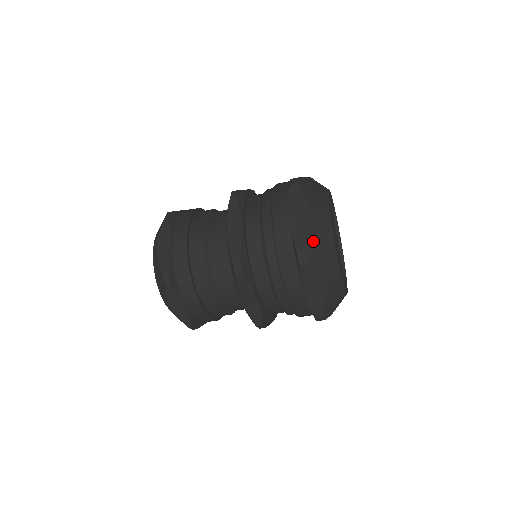
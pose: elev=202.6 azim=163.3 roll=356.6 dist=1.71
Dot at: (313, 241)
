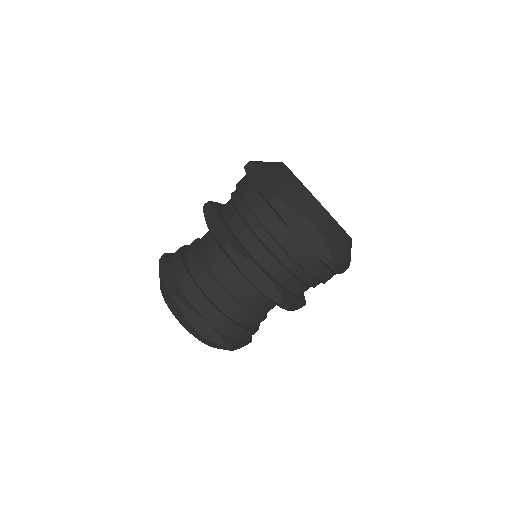
Dot at: (332, 246)
